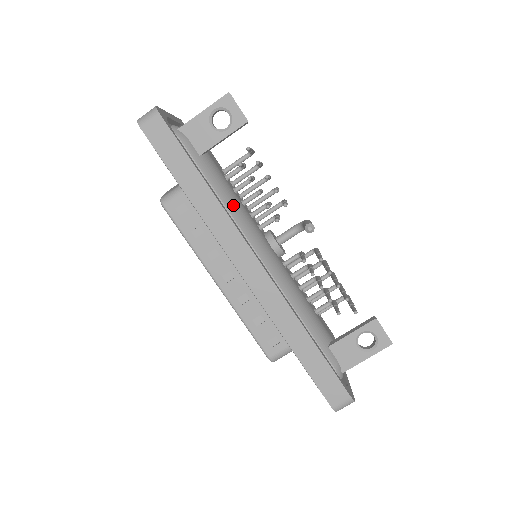
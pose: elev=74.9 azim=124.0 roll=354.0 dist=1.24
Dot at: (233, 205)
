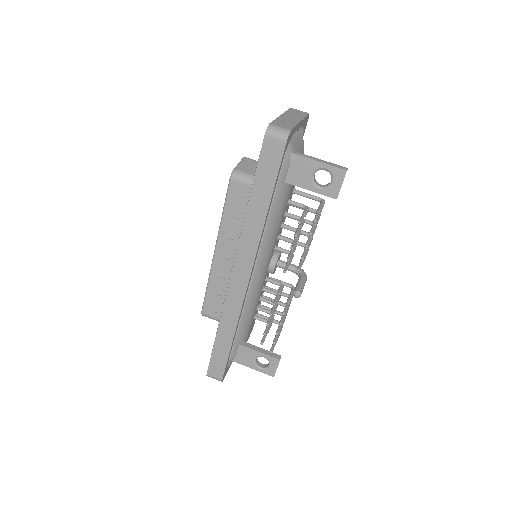
Dot at: (272, 229)
